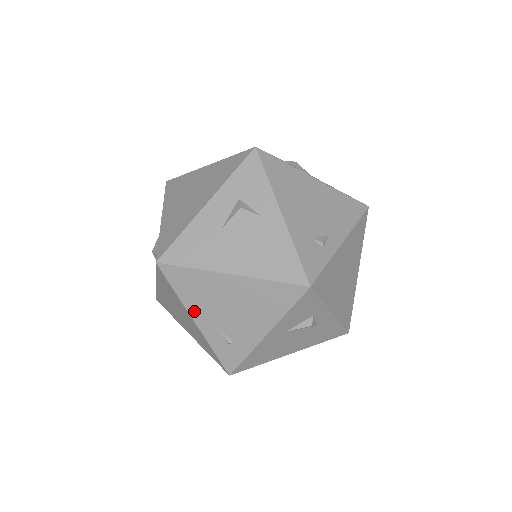
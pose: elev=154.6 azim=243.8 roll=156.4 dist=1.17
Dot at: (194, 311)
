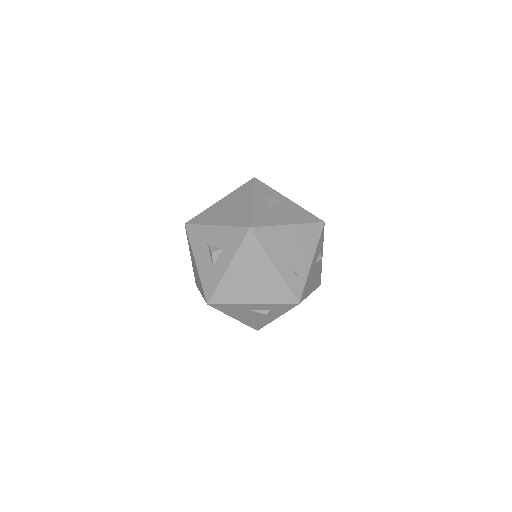
Dot at: (274, 258)
